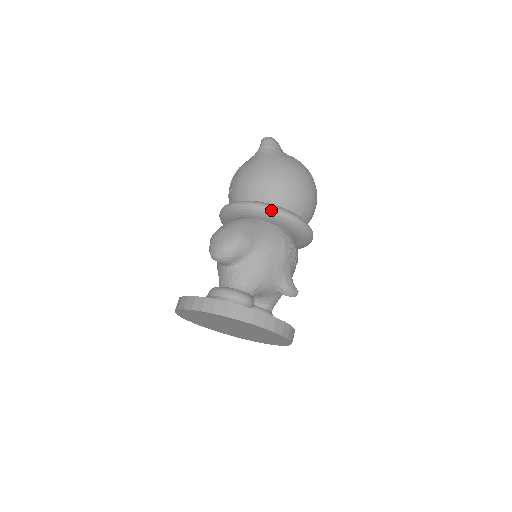
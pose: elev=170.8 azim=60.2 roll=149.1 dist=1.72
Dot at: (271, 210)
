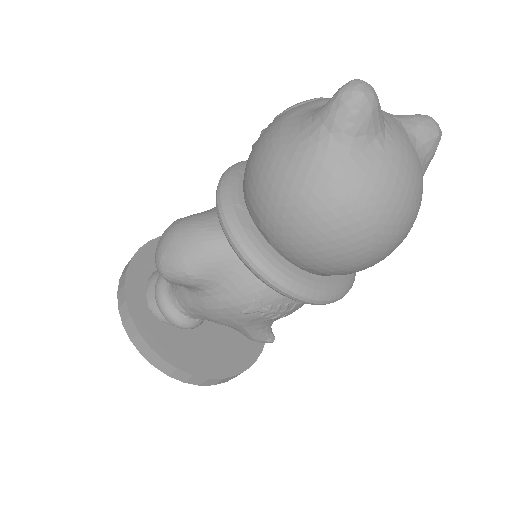
Dot at: (245, 262)
